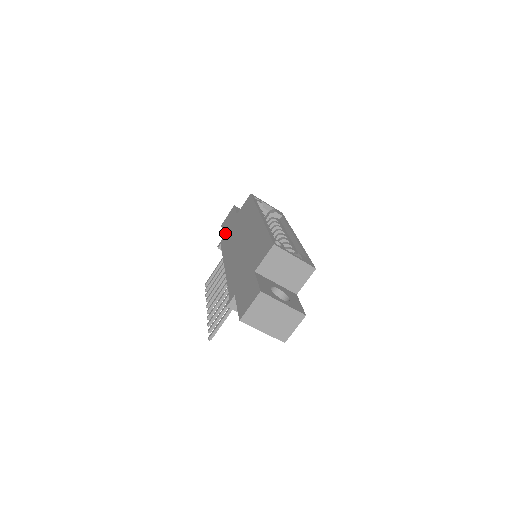
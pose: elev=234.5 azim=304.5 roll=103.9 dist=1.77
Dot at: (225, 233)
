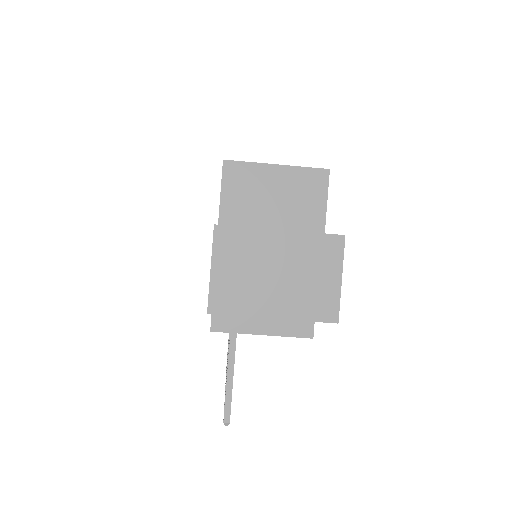
Dot at: occluded
